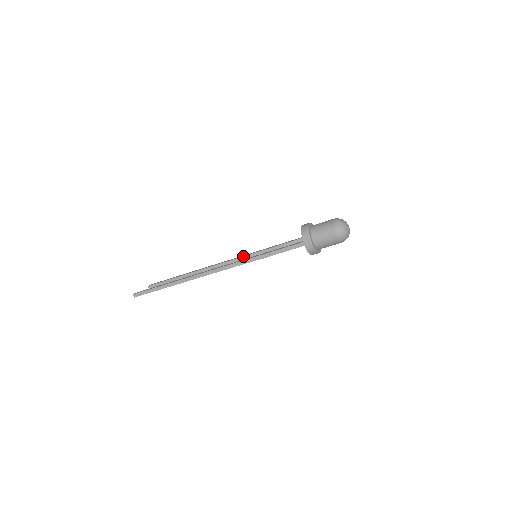
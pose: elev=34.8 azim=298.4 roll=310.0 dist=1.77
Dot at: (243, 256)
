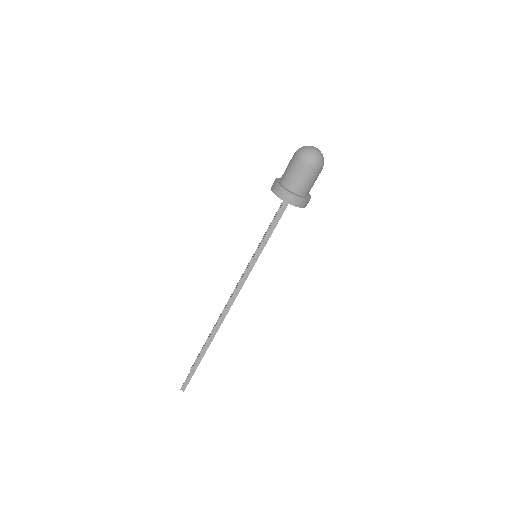
Dot at: (246, 267)
